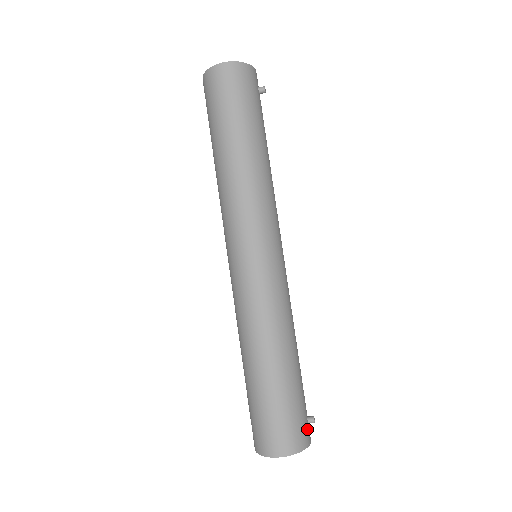
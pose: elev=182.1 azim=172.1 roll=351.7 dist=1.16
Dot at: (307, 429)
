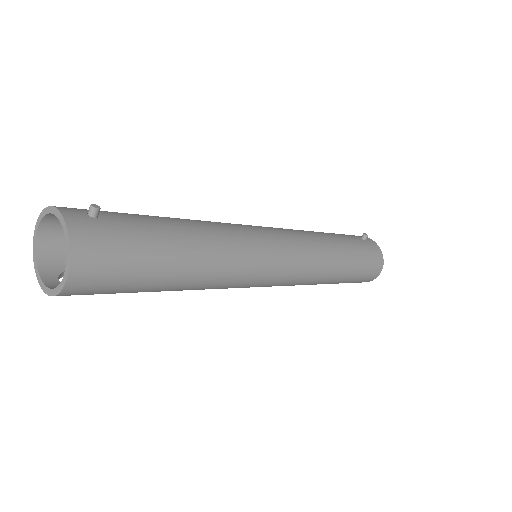
Dot at: (371, 244)
